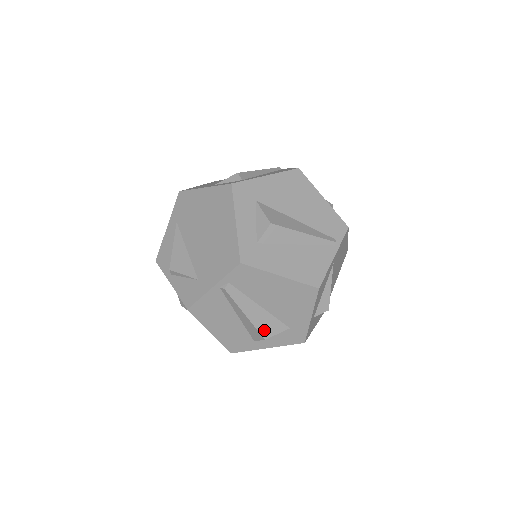
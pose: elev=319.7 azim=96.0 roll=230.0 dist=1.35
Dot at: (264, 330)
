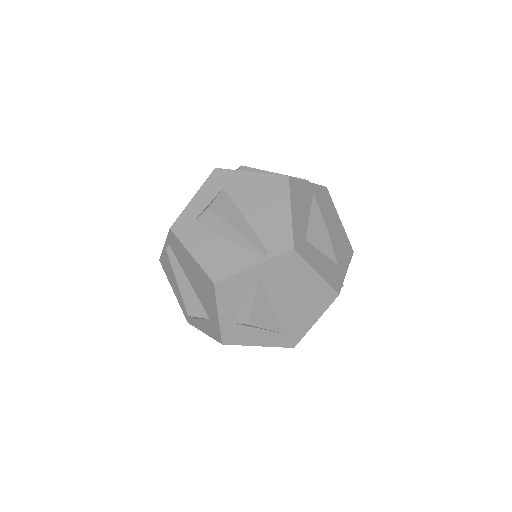
Dot at: (189, 306)
